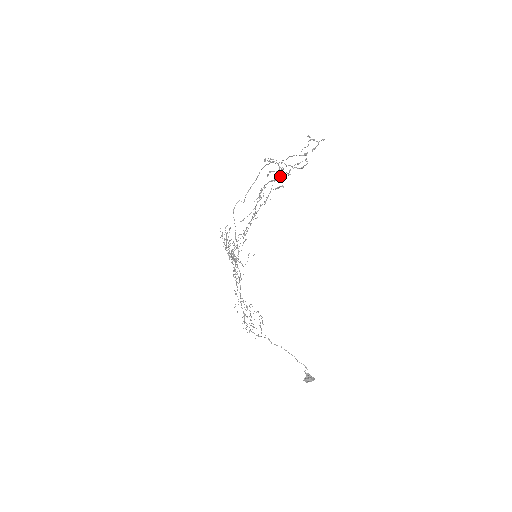
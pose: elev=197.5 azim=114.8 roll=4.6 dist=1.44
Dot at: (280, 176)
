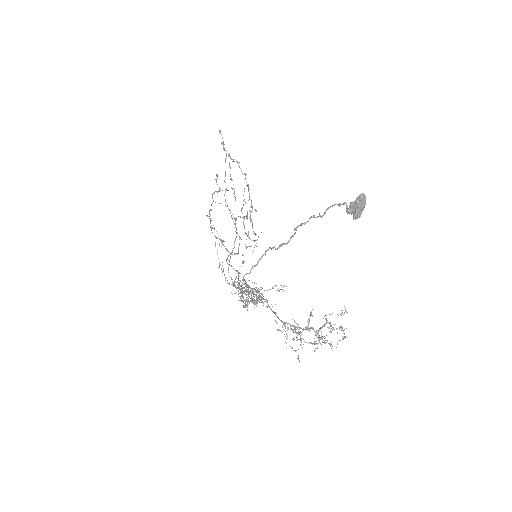
Dot at: (234, 194)
